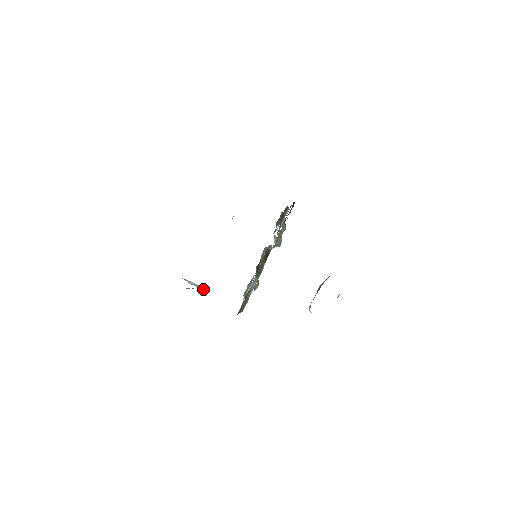
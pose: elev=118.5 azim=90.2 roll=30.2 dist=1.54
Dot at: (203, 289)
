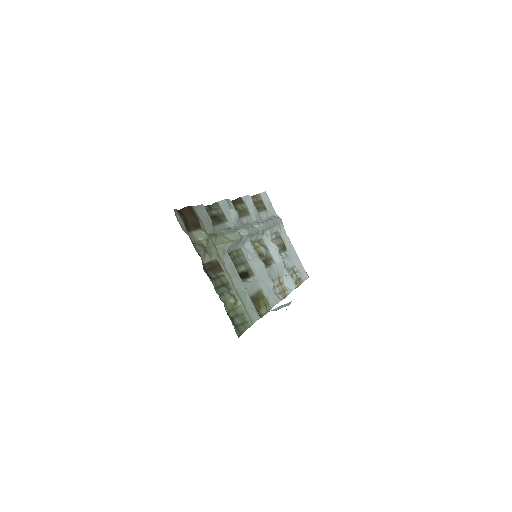
Dot at: occluded
